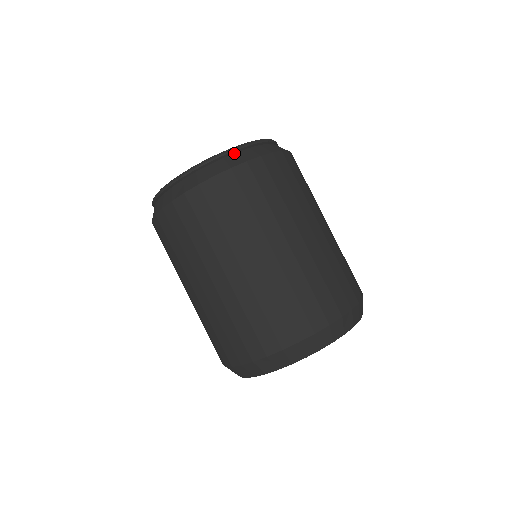
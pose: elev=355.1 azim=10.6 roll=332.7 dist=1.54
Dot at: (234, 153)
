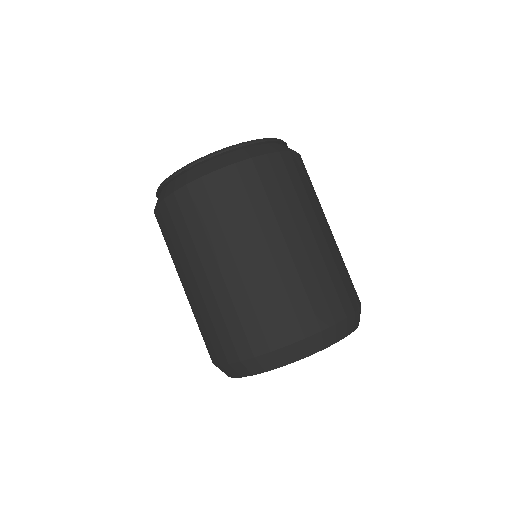
Dot at: (211, 159)
